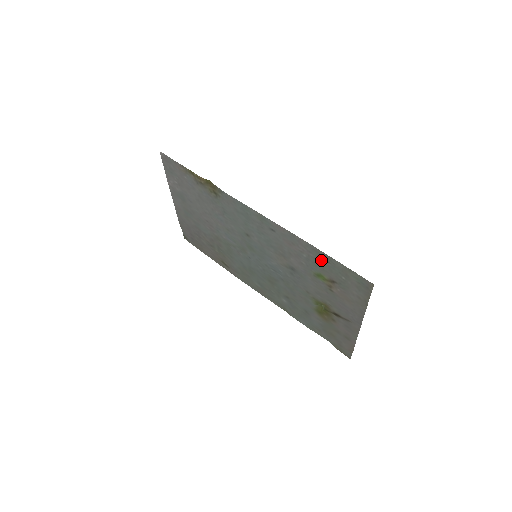
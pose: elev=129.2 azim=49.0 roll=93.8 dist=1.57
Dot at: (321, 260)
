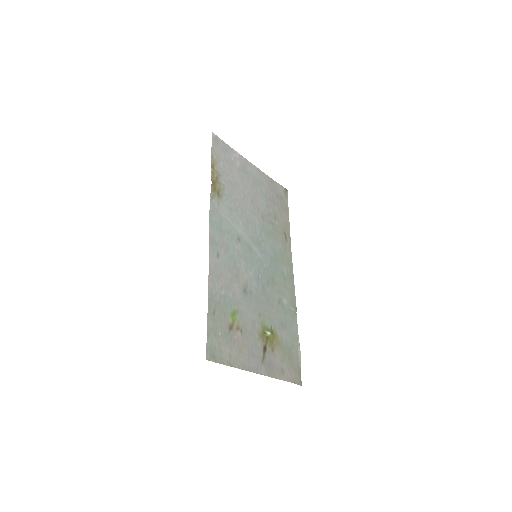
Dot at: (217, 307)
